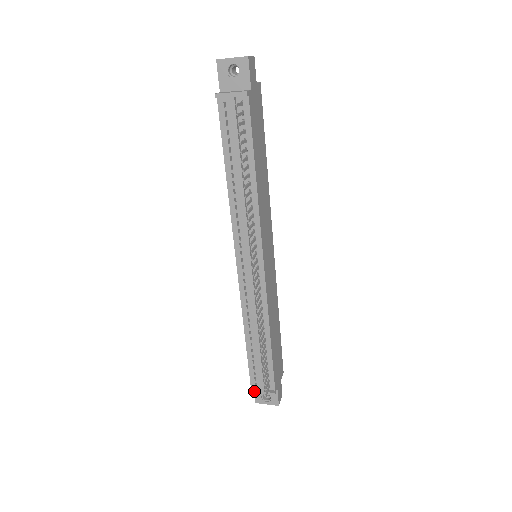
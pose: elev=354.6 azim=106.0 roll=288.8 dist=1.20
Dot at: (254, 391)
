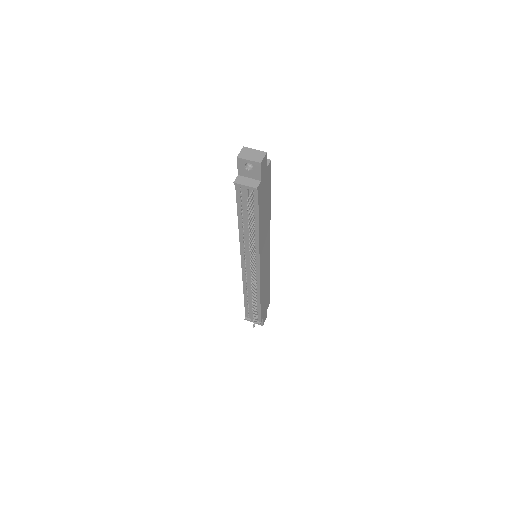
Dot at: (247, 320)
